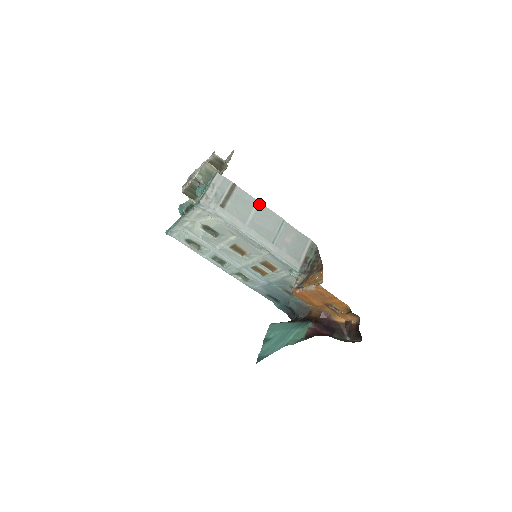
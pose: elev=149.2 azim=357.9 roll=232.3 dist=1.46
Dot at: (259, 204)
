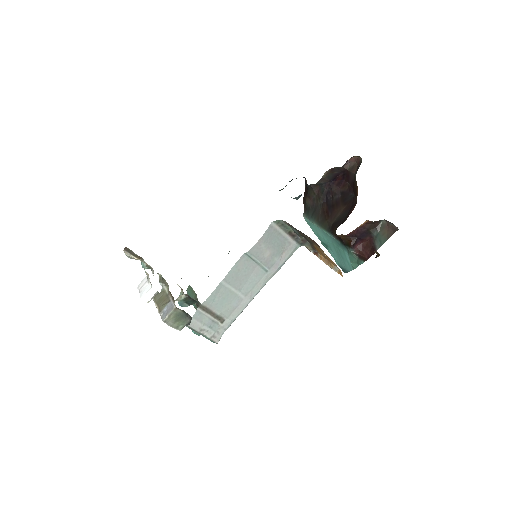
Dot at: (224, 281)
